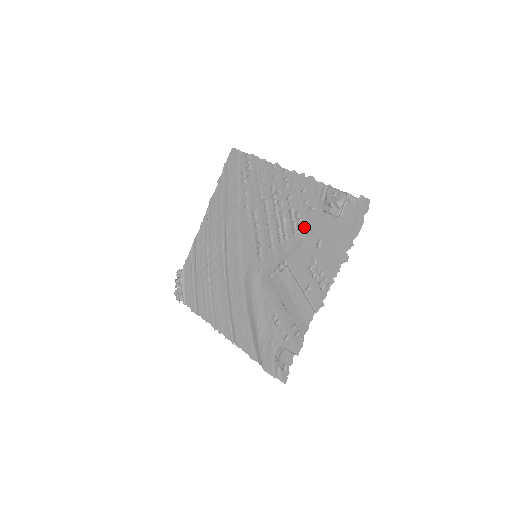
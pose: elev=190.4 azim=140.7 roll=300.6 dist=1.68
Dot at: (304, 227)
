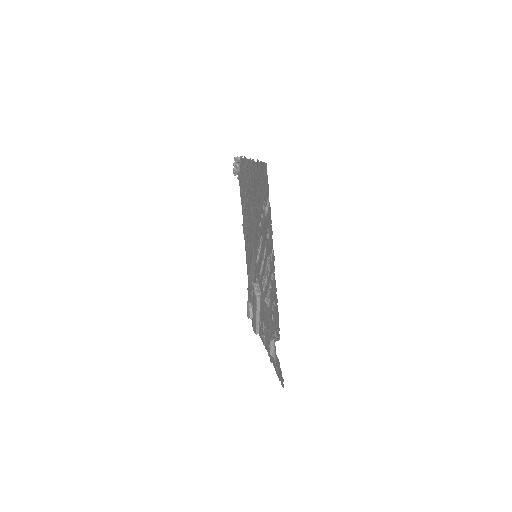
Dot at: (268, 311)
